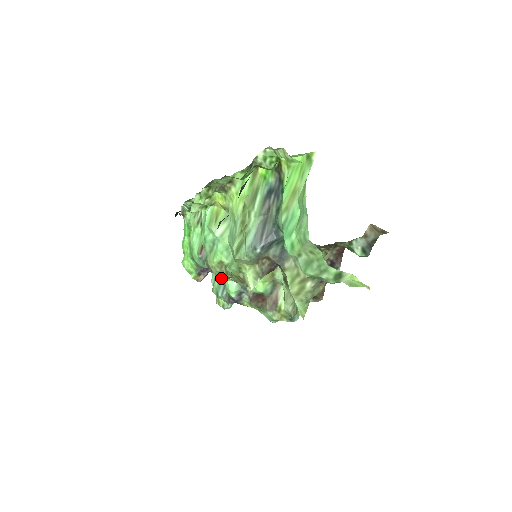
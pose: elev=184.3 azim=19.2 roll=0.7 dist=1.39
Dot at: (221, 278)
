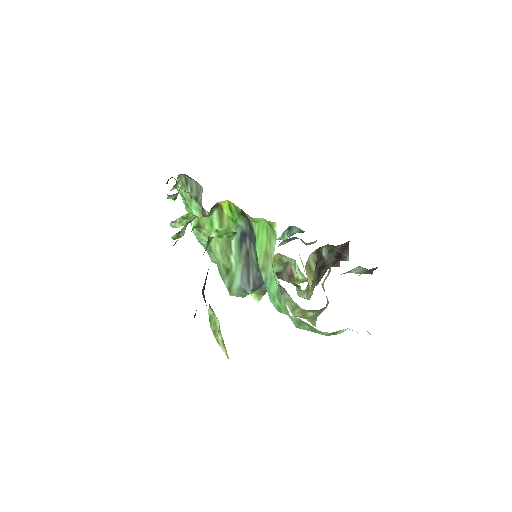
Dot at: occluded
